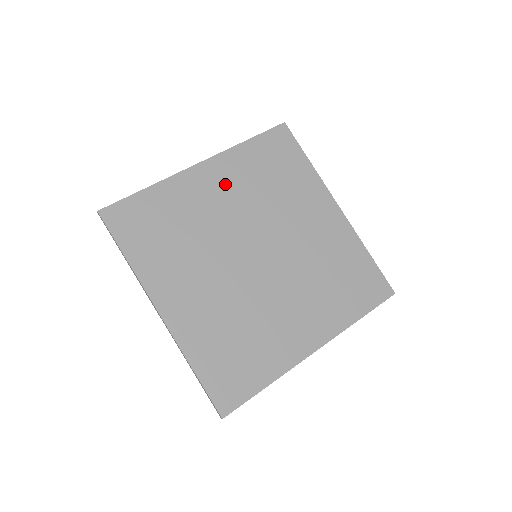
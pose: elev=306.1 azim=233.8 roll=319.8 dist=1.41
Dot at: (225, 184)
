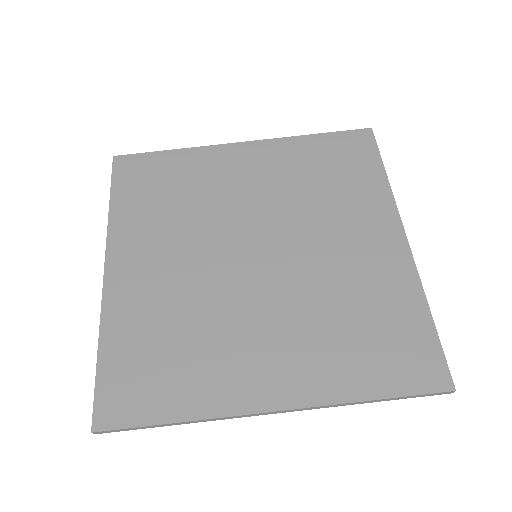
Dot at: (260, 169)
